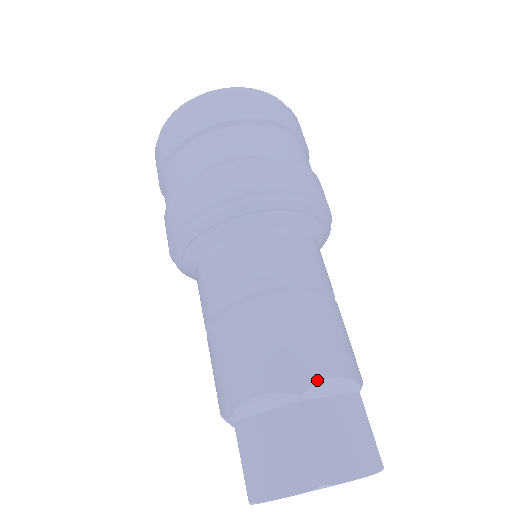
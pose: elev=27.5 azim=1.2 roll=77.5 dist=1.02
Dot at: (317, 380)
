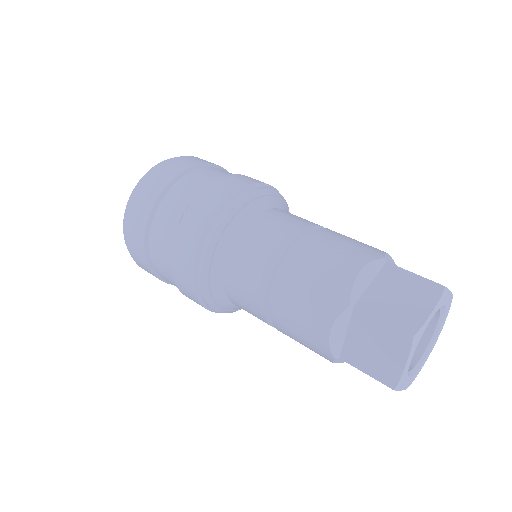
Dot at: (350, 285)
